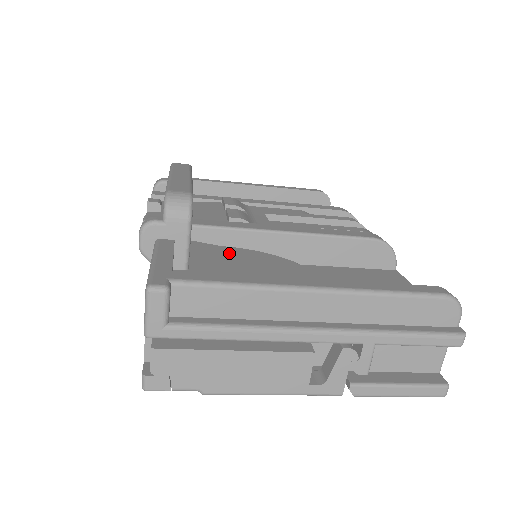
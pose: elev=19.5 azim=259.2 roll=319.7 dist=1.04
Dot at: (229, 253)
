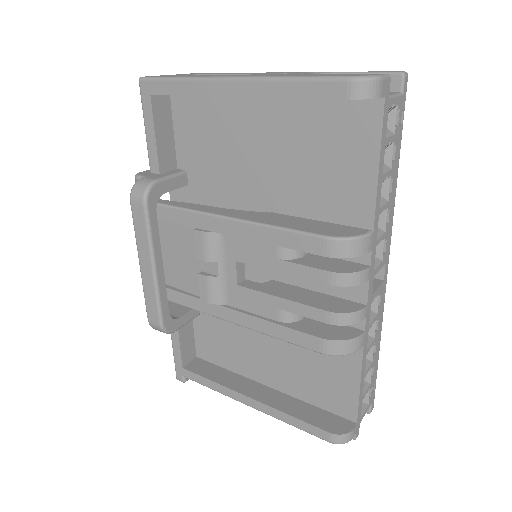
Dot at: occluded
